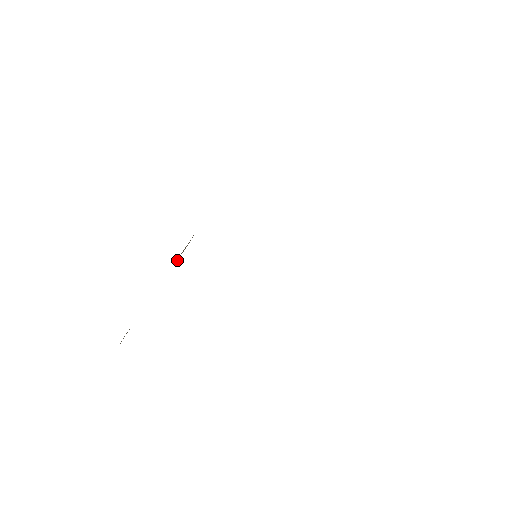
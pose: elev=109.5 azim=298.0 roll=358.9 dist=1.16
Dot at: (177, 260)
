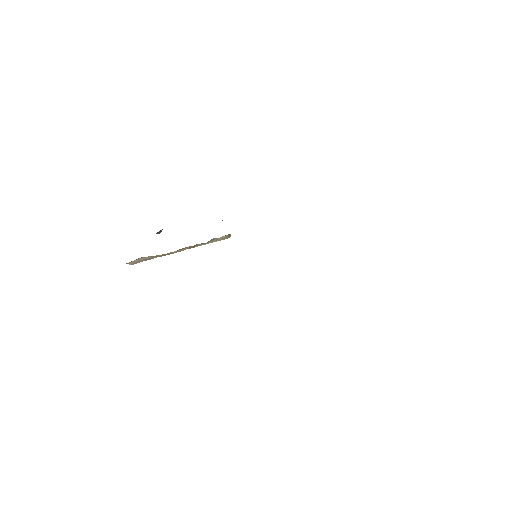
Dot at: (210, 242)
